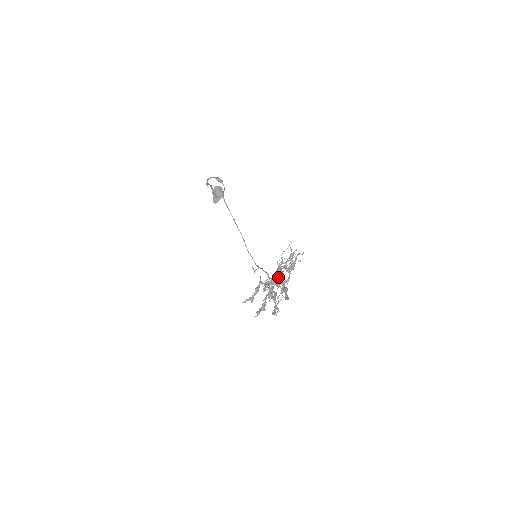
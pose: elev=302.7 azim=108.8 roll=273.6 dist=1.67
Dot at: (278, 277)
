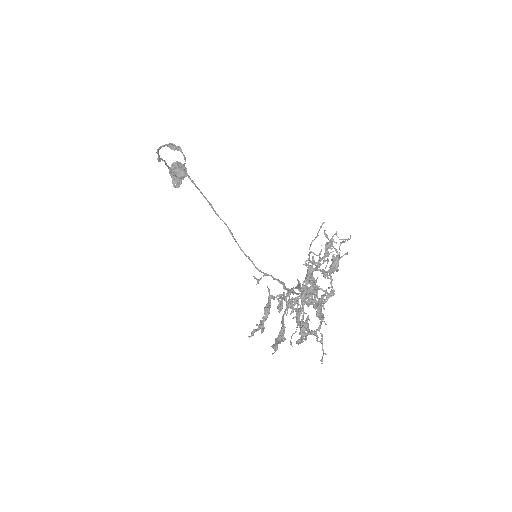
Dot at: (313, 291)
